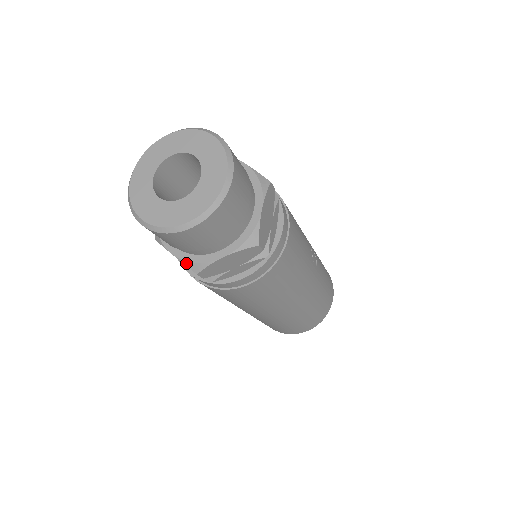
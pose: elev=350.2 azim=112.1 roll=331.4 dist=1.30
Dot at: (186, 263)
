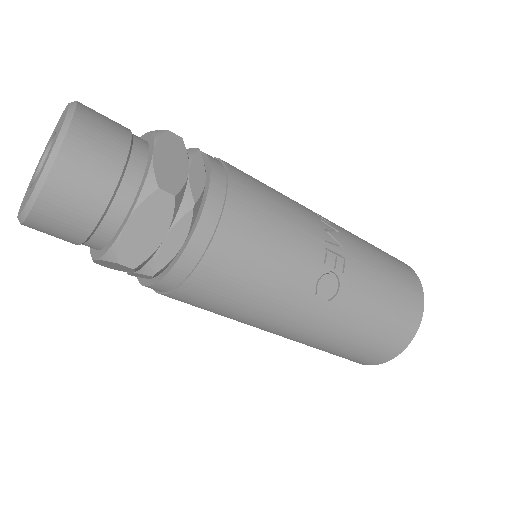
Dot at: occluded
